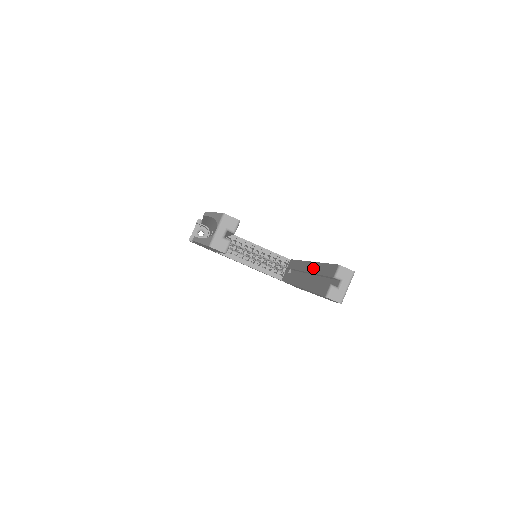
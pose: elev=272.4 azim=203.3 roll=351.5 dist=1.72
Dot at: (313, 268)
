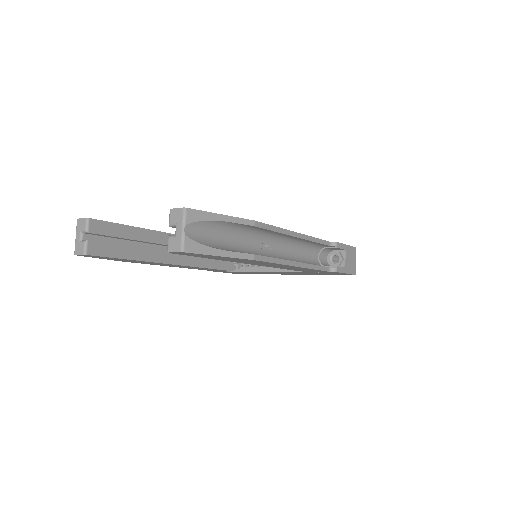
Dot at: occluded
